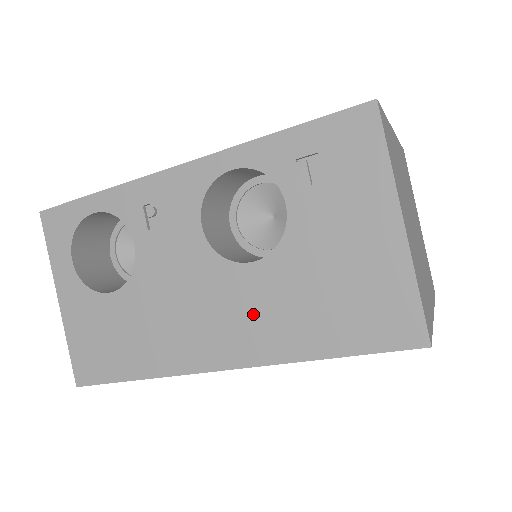
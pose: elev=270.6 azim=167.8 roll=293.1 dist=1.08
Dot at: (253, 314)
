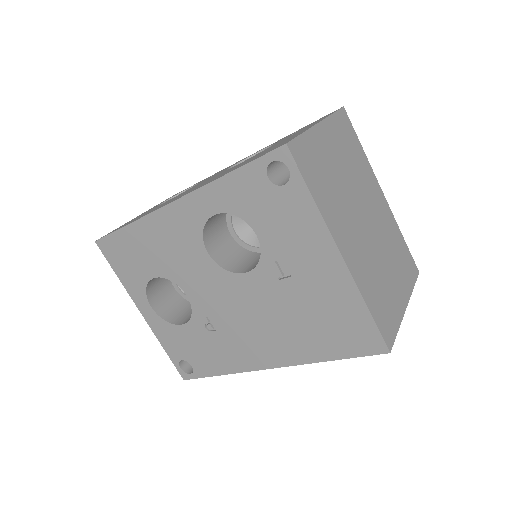
Dot at: occluded
